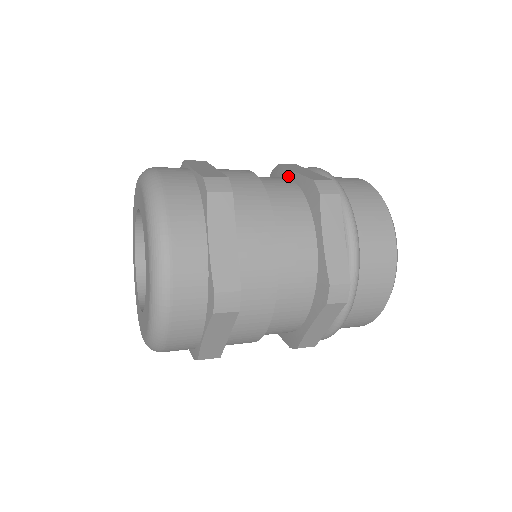
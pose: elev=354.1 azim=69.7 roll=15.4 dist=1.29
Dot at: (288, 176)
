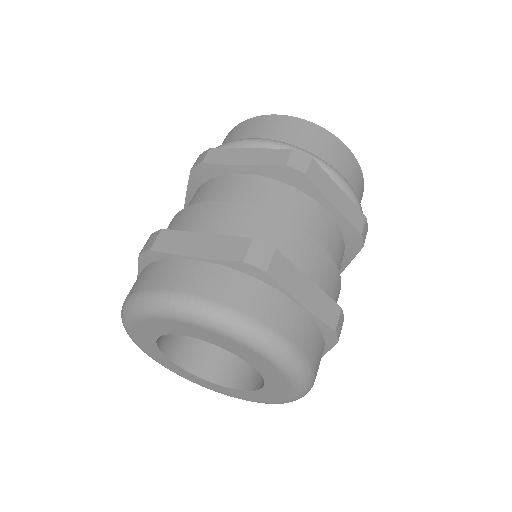
Dot at: (324, 206)
